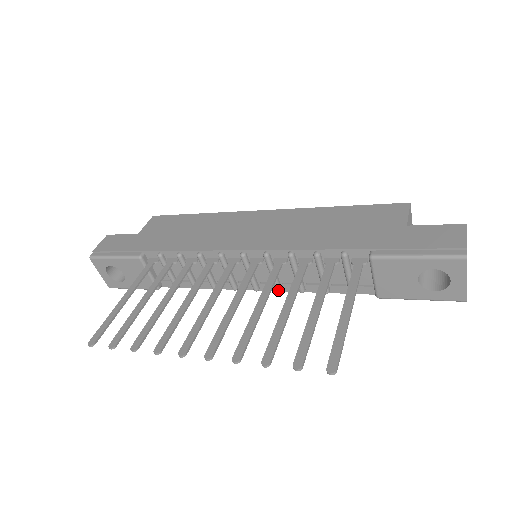
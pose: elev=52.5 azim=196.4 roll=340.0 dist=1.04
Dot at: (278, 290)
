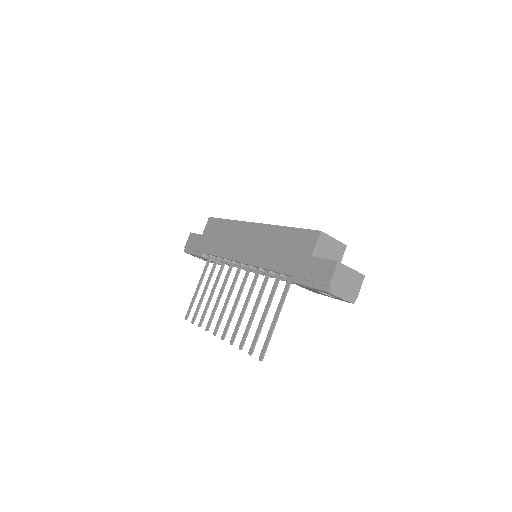
Dot at: occluded
